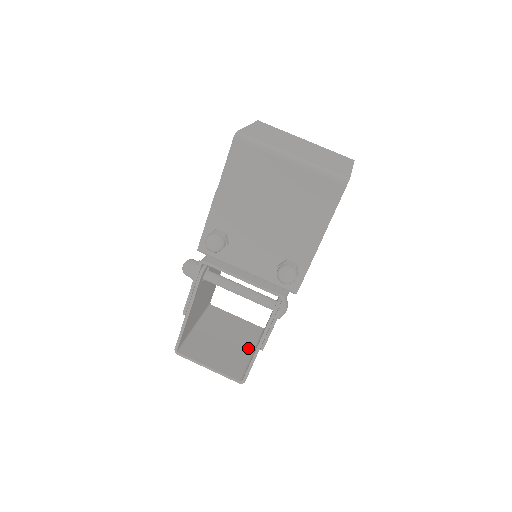
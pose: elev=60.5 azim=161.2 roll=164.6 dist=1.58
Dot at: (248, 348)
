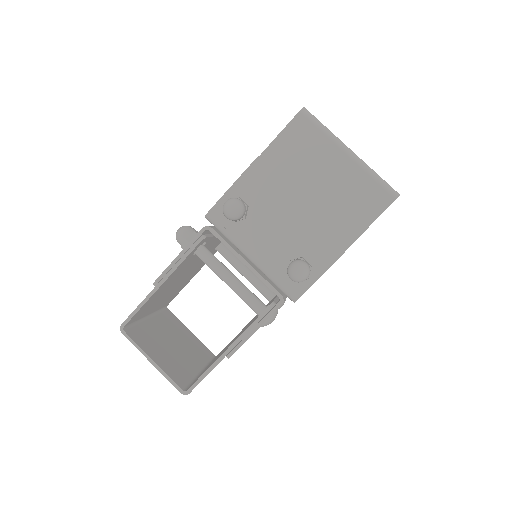
Dot at: (197, 365)
